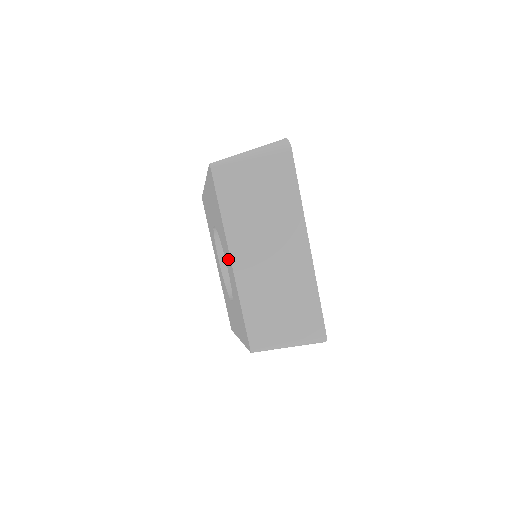
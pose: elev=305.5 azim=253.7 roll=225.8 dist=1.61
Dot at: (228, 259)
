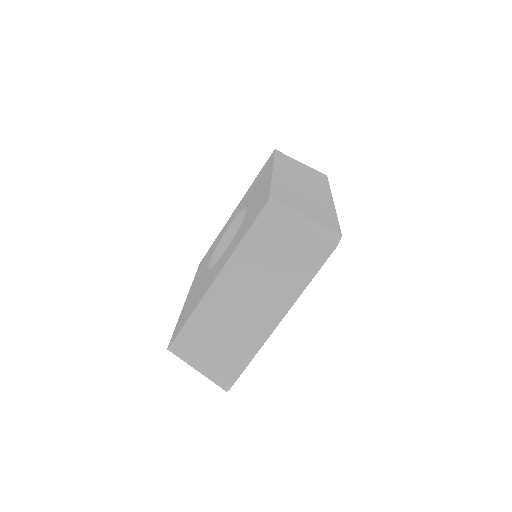
Dot at: (193, 290)
